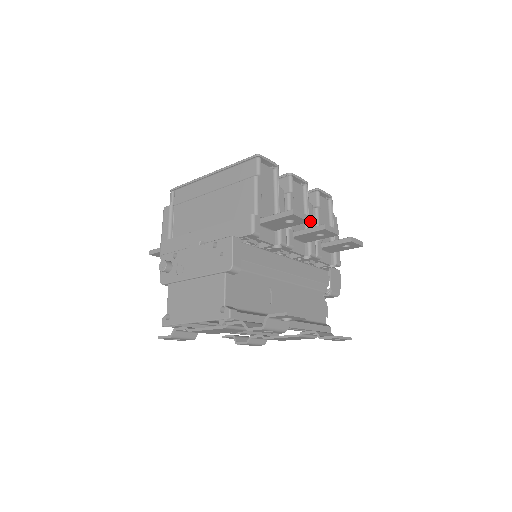
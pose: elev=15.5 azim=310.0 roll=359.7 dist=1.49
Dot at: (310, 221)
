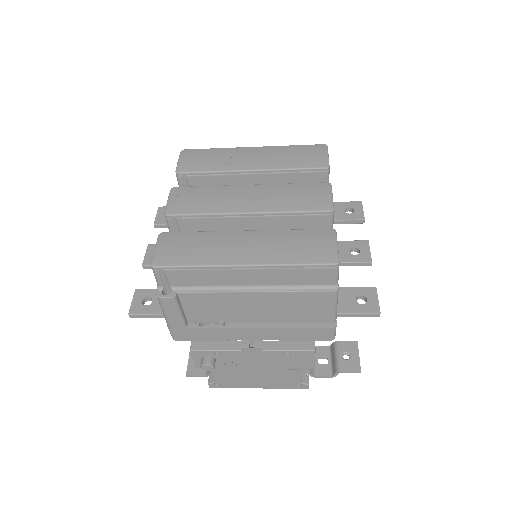
Dot at: occluded
